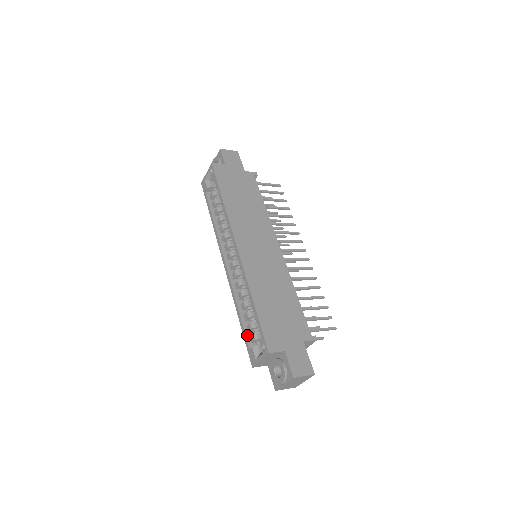
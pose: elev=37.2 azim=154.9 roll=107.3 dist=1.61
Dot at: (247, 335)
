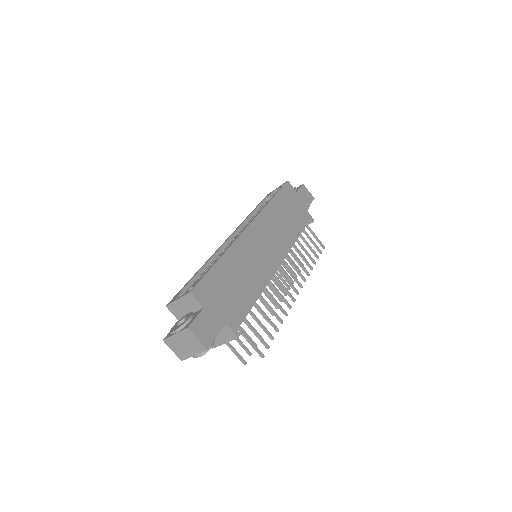
Dot at: (189, 285)
